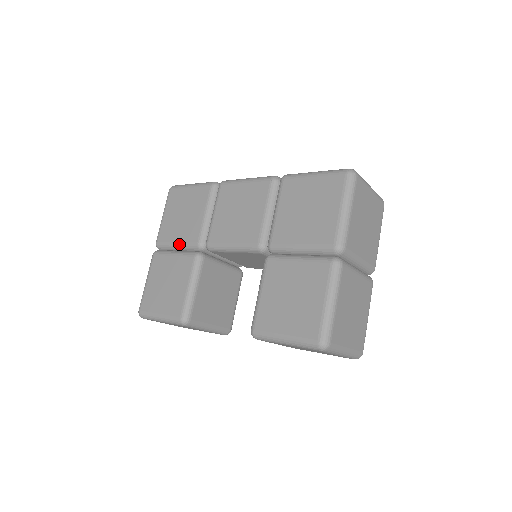
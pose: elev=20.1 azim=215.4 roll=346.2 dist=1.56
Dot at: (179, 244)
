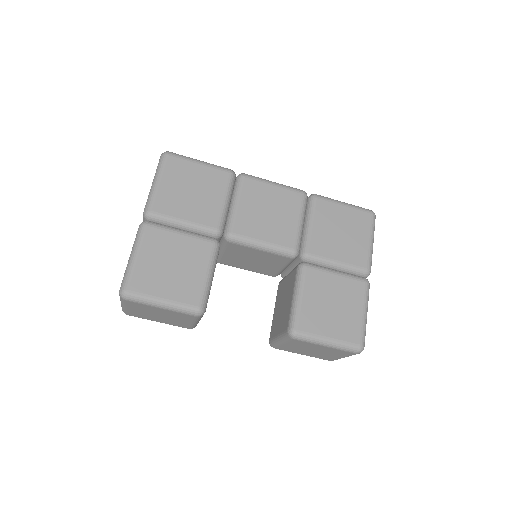
Dot at: (189, 223)
